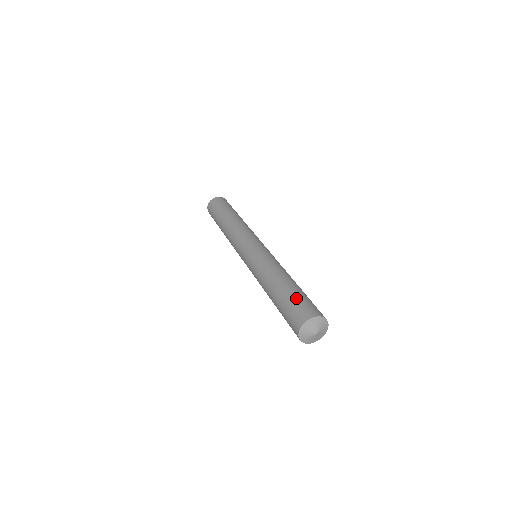
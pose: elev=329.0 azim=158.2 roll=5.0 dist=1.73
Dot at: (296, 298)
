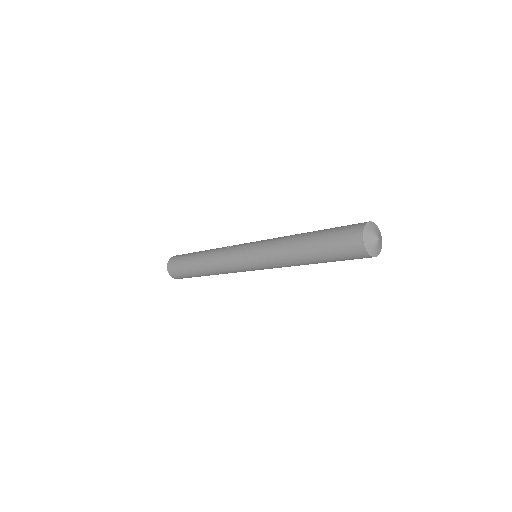
Dot at: (335, 229)
